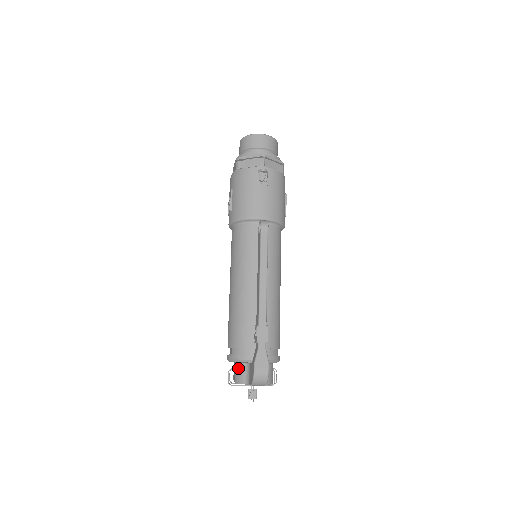
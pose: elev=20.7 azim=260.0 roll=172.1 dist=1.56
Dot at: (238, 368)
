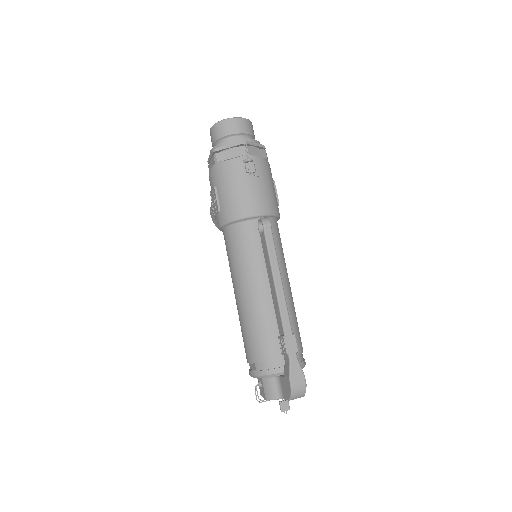
Dot at: (266, 384)
